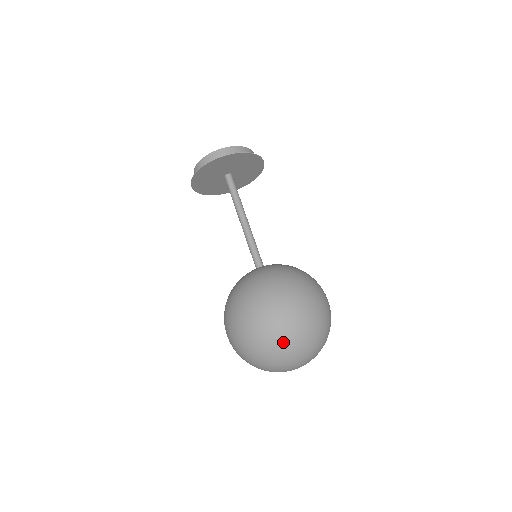
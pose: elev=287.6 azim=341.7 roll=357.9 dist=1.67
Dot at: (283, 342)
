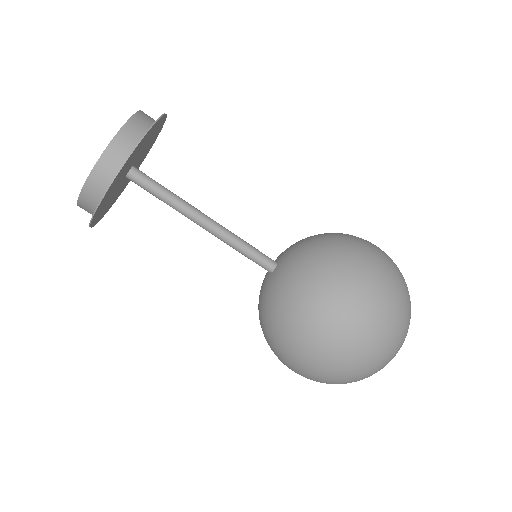
Dot at: (360, 378)
